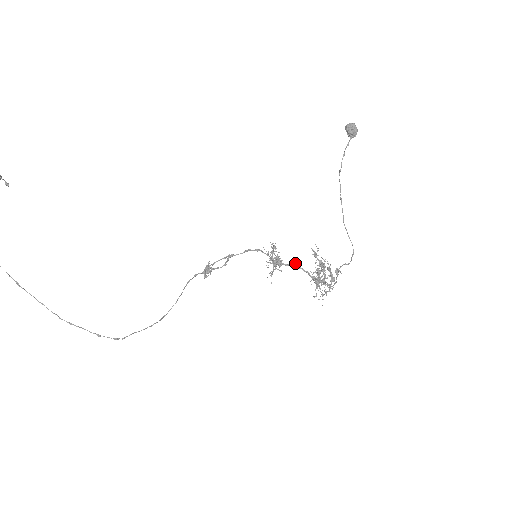
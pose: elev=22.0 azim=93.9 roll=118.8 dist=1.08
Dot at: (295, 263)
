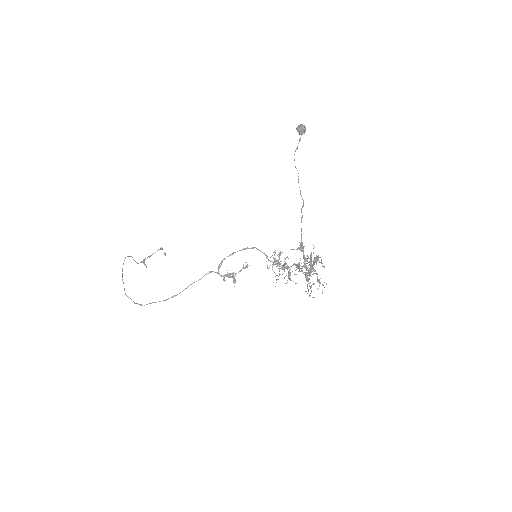
Dot at: (295, 265)
